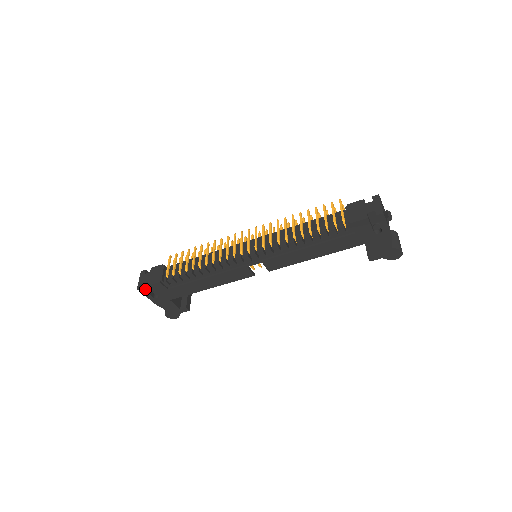
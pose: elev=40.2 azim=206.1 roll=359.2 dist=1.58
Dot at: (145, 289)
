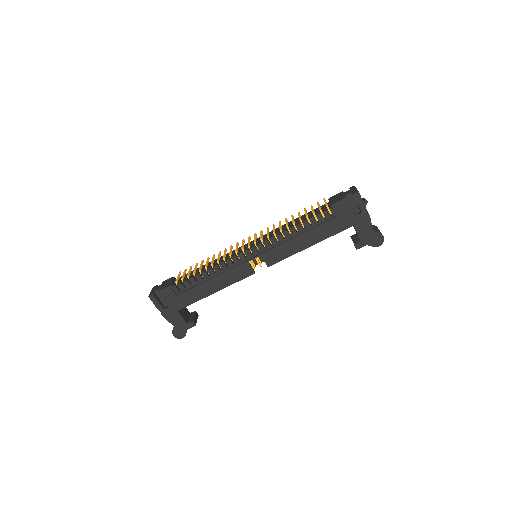
Dot at: (156, 297)
